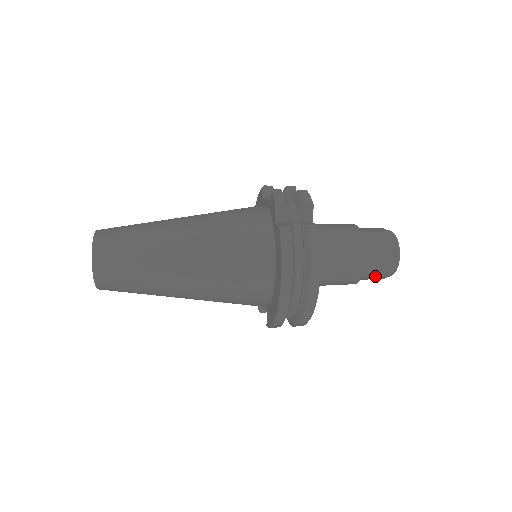
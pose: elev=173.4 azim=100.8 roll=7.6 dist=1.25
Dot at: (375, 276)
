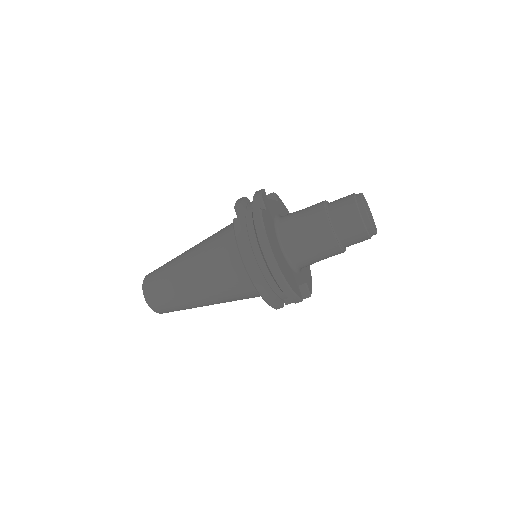
Dot at: (354, 236)
